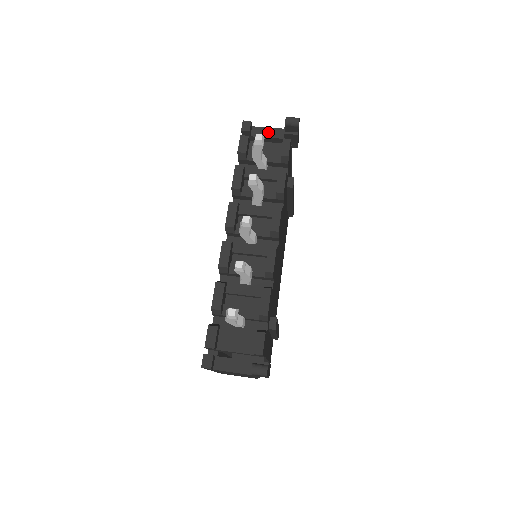
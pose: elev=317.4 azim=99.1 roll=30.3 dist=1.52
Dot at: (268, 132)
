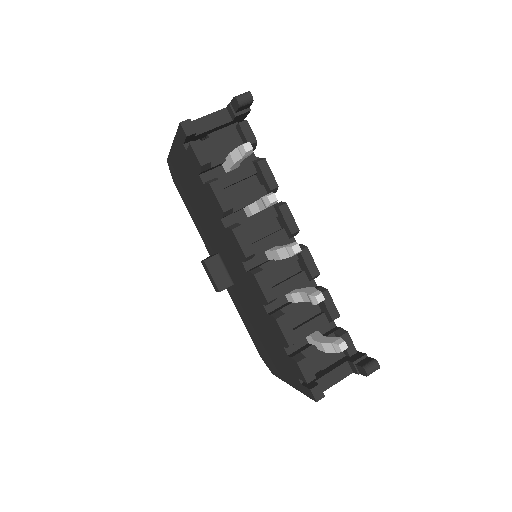
Dot at: (211, 121)
